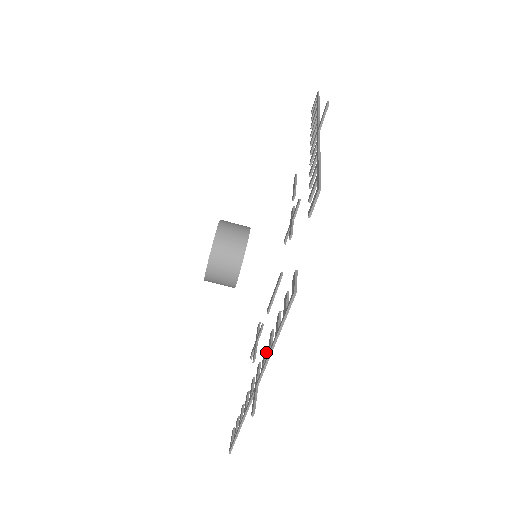
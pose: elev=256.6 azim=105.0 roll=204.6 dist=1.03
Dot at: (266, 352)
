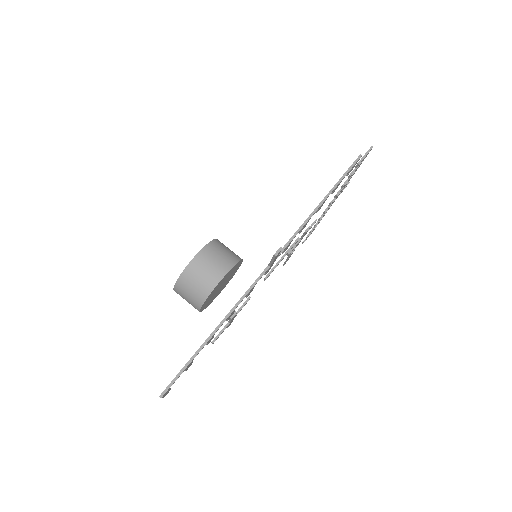
Dot at: occluded
